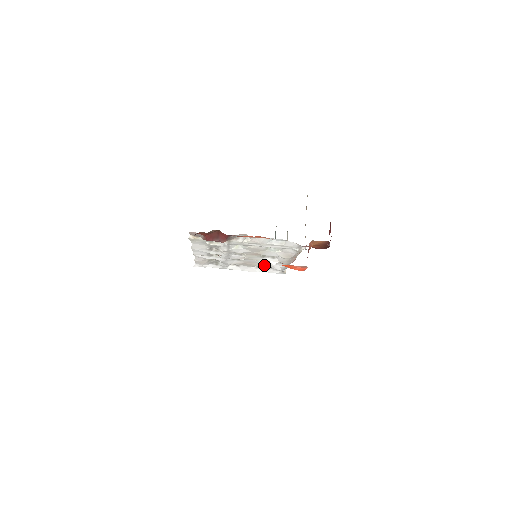
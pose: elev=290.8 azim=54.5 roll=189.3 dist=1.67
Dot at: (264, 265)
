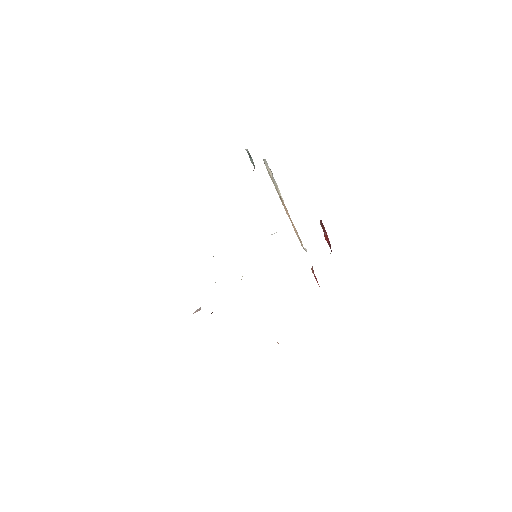
Dot at: occluded
